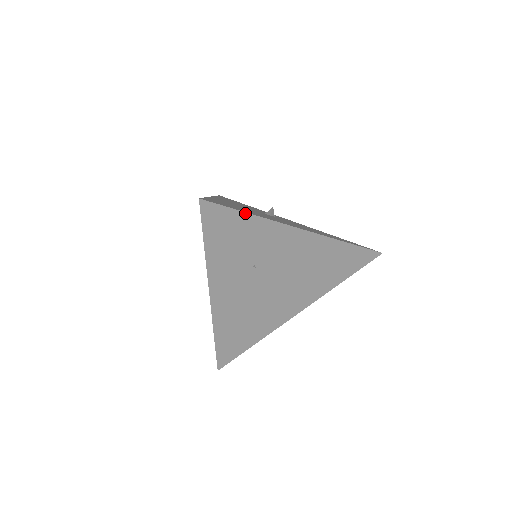
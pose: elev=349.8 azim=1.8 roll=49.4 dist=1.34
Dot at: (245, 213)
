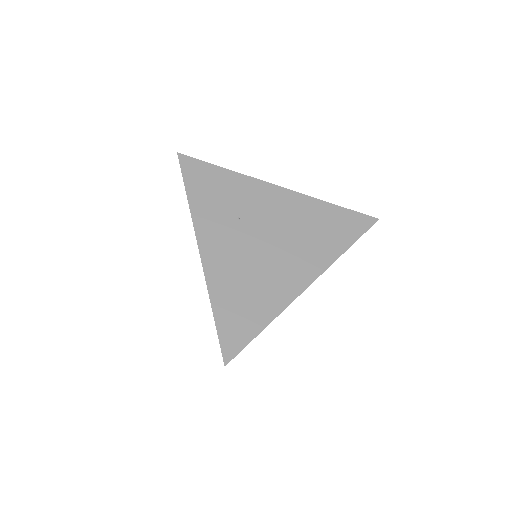
Dot at: (218, 167)
